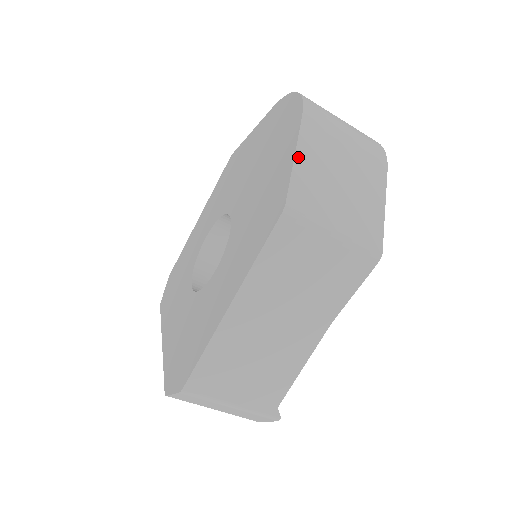
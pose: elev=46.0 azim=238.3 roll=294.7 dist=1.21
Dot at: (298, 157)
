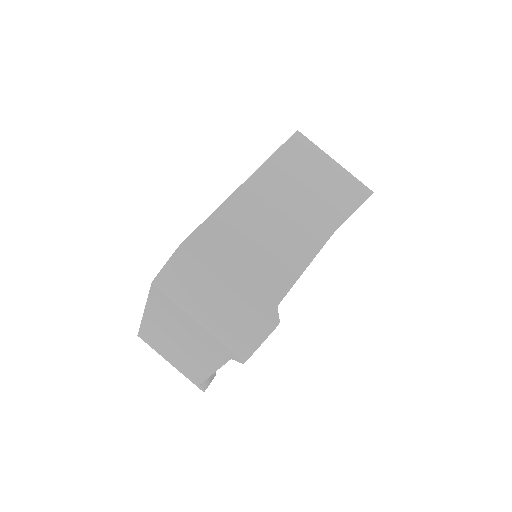
Dot at: occluded
